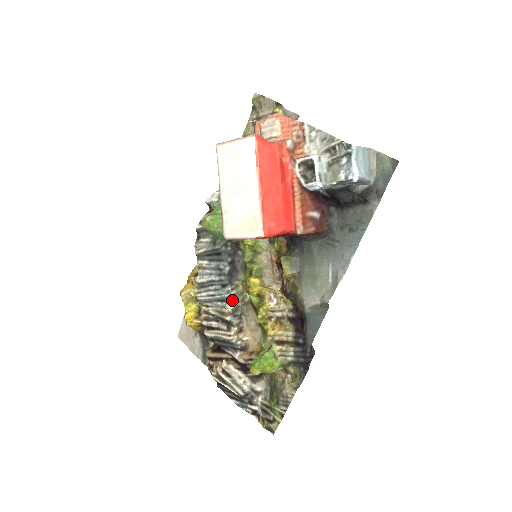
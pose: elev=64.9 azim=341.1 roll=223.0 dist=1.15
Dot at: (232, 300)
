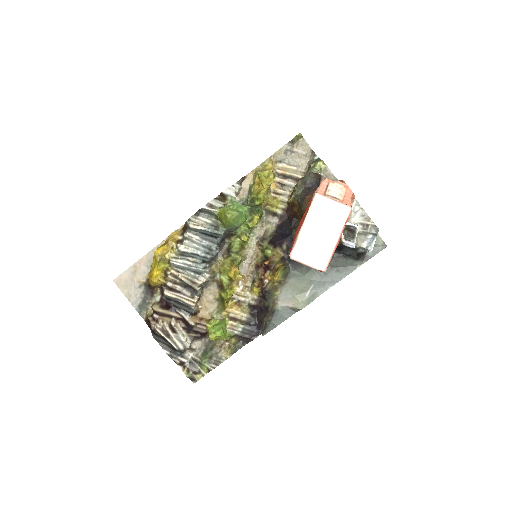
Dot at: (206, 275)
